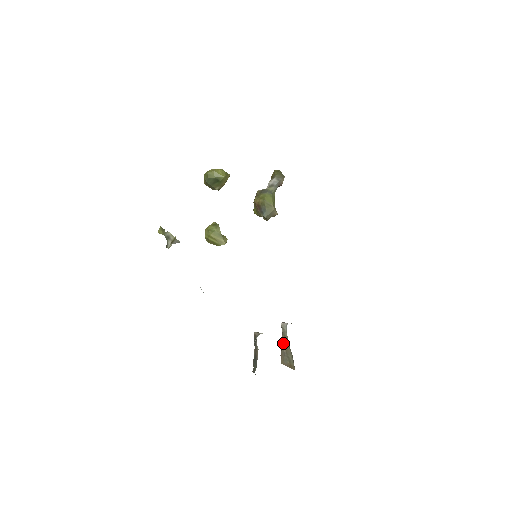
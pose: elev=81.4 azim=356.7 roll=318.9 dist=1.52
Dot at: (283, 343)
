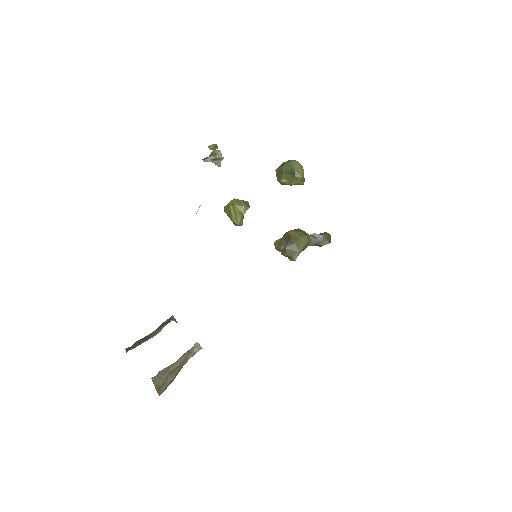
Dot at: (177, 361)
